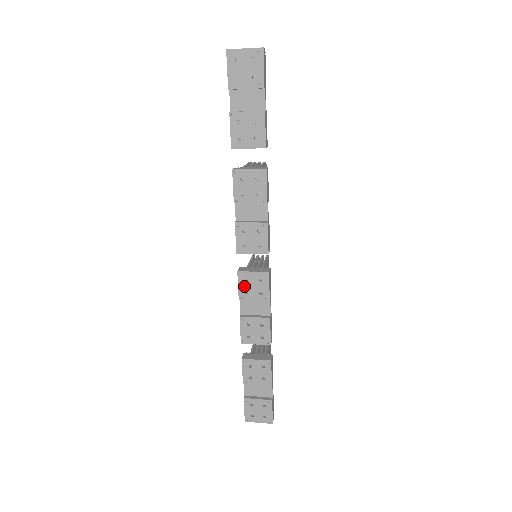
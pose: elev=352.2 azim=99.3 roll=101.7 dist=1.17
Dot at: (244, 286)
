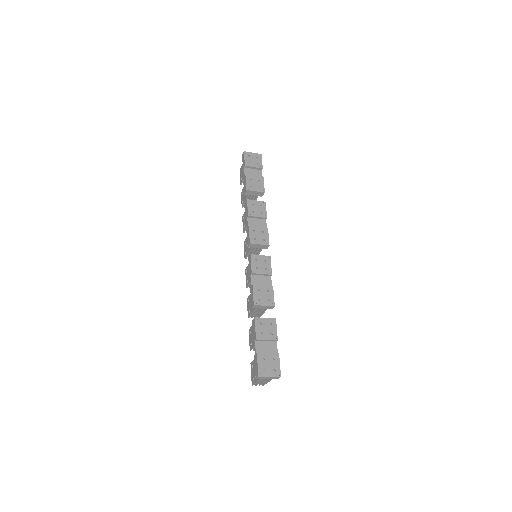
Dot at: (255, 264)
